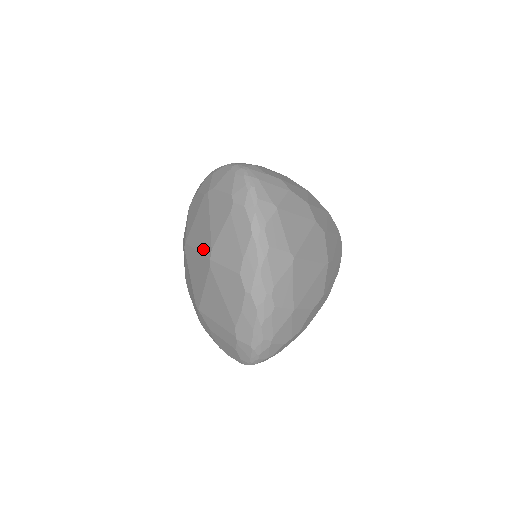
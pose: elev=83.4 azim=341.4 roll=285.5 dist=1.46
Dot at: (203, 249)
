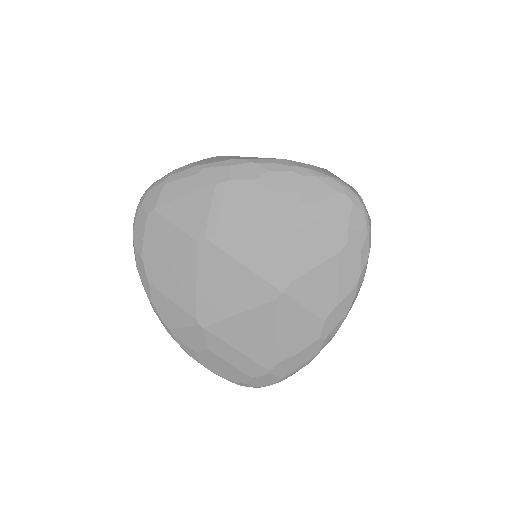
Dot at: (266, 272)
